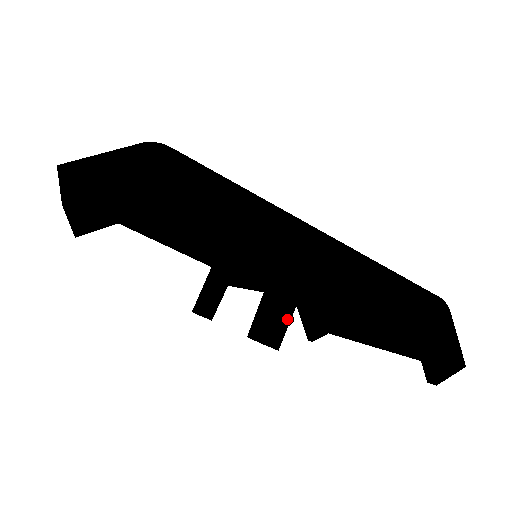
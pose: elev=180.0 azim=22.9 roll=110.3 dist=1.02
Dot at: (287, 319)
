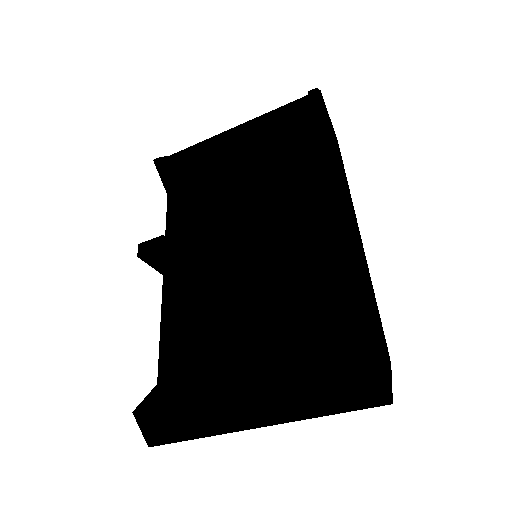
Dot at: (330, 203)
